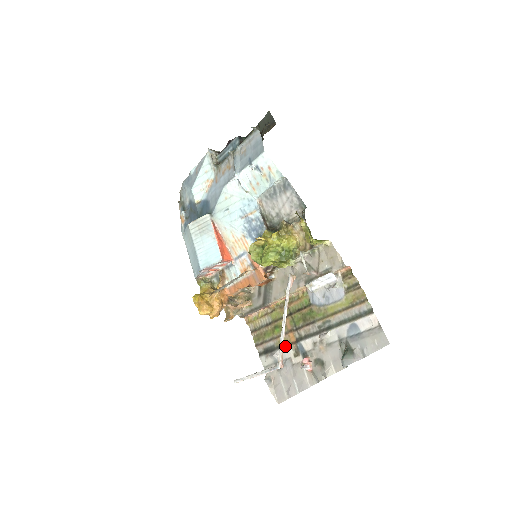
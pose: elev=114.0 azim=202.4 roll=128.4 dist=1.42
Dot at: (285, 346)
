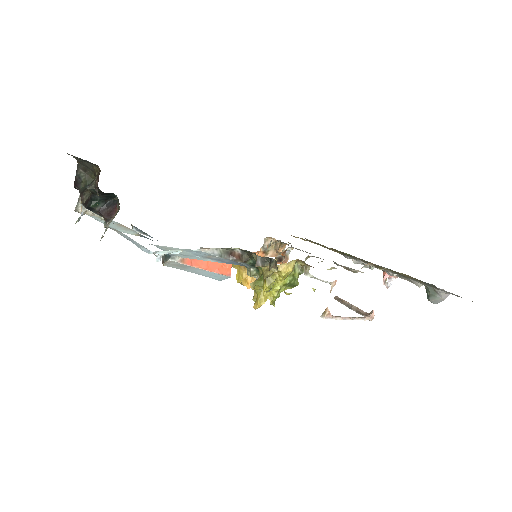
Dot at: occluded
